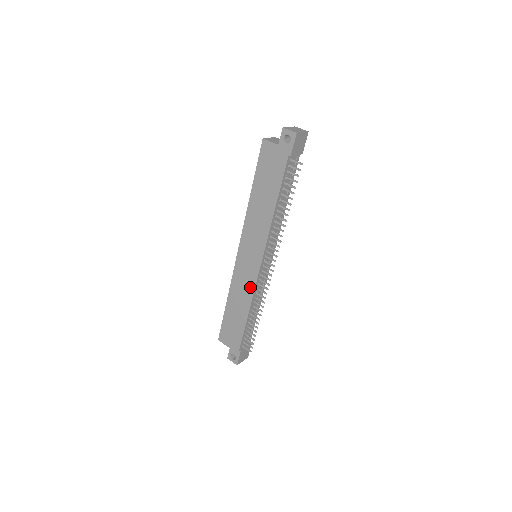
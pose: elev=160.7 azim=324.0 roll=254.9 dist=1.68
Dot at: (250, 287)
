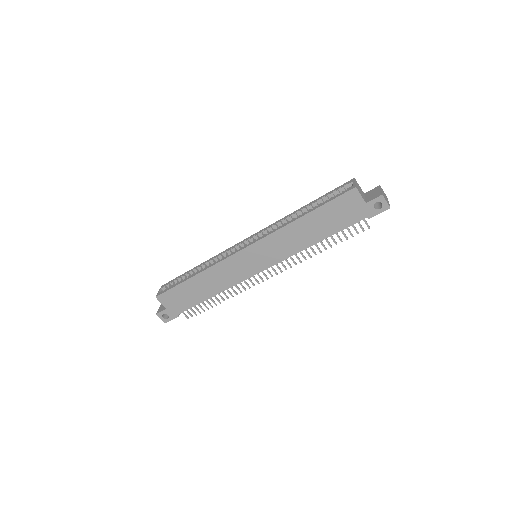
Dot at: (234, 280)
